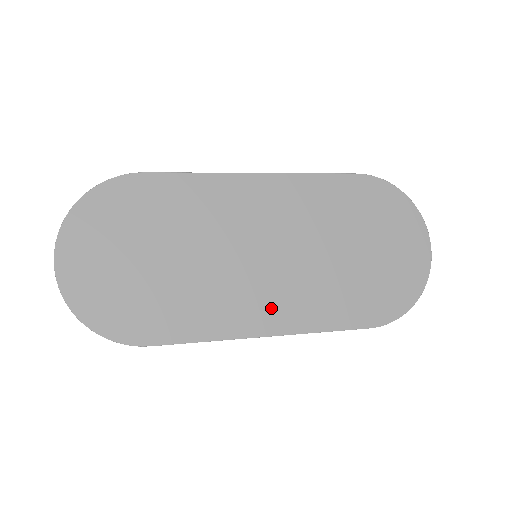
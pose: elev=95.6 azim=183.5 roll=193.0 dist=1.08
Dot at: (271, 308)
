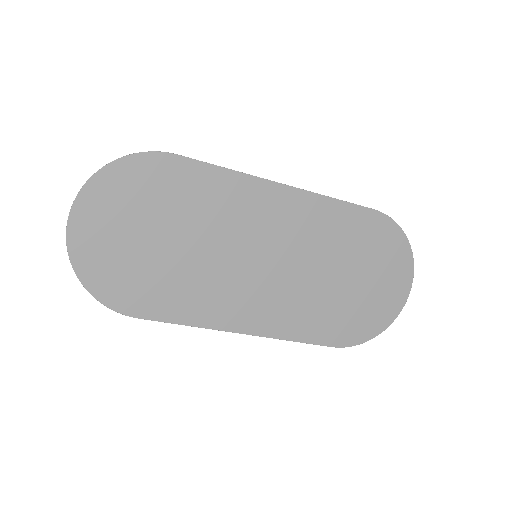
Dot at: (255, 311)
